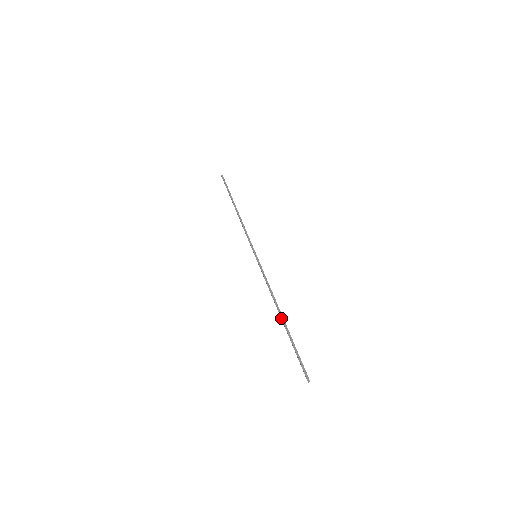
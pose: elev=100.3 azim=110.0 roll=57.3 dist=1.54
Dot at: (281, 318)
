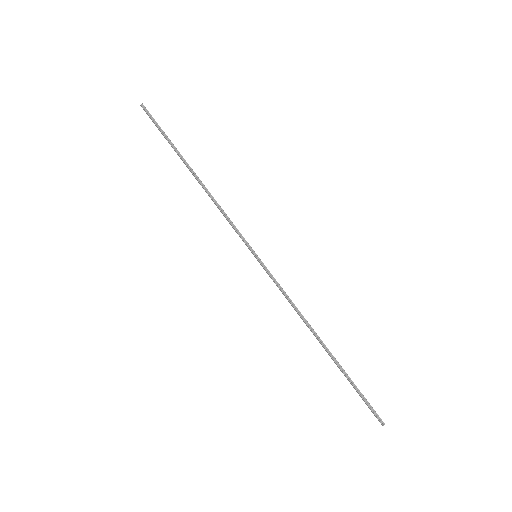
Dot at: (325, 349)
